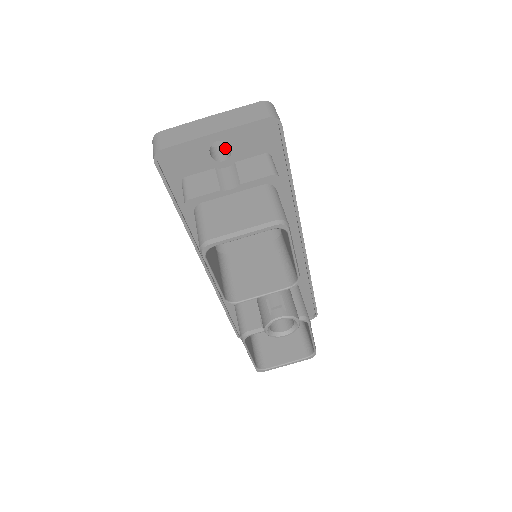
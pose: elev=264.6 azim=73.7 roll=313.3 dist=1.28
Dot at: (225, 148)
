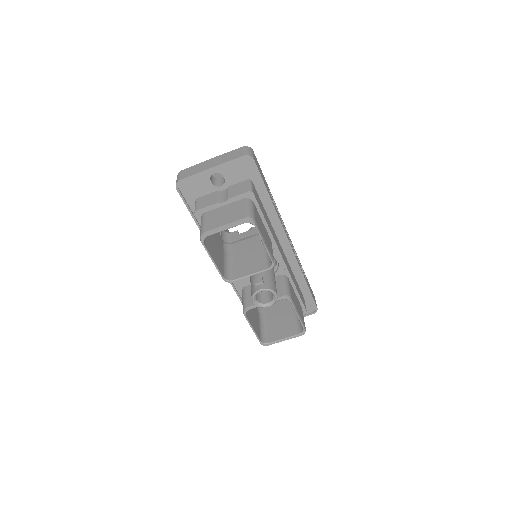
Dot at: (223, 178)
